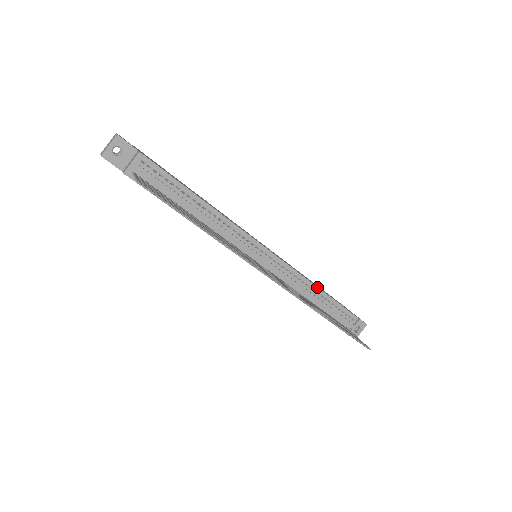
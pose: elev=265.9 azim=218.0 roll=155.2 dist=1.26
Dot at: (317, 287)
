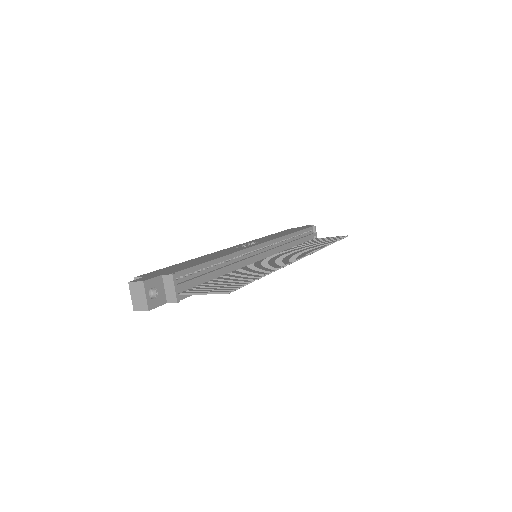
Dot at: (291, 234)
